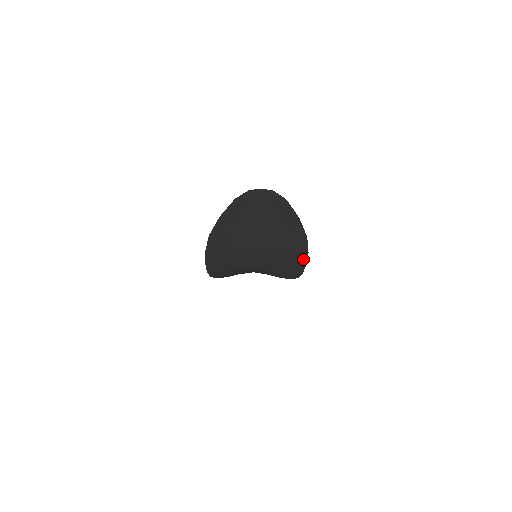
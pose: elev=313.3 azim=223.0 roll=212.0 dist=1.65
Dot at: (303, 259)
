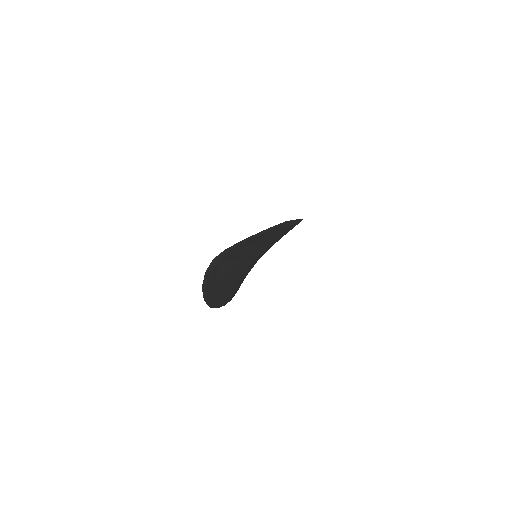
Dot at: (296, 223)
